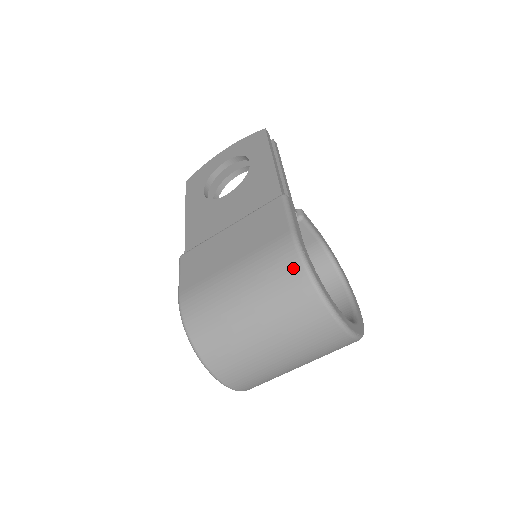
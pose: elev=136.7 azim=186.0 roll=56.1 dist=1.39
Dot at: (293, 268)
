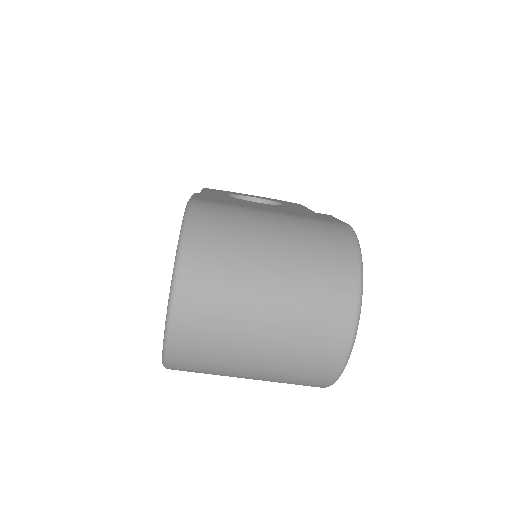
Dot at: (345, 239)
